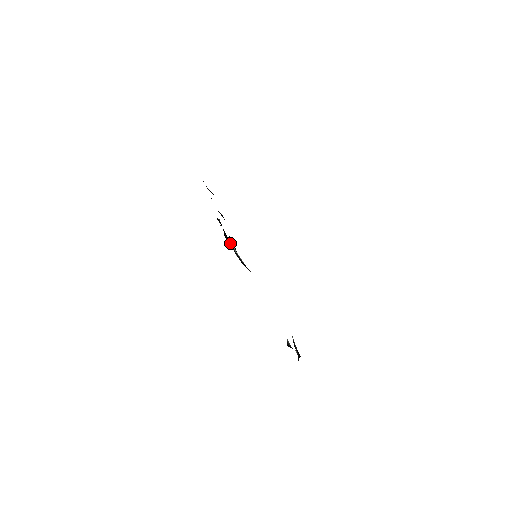
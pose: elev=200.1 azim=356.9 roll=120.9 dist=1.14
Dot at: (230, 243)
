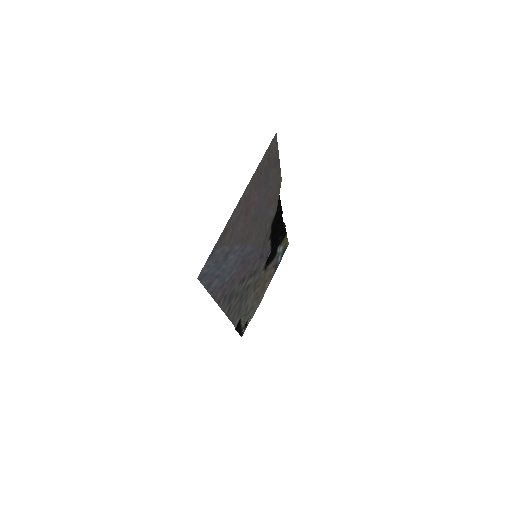
Dot at: (279, 242)
